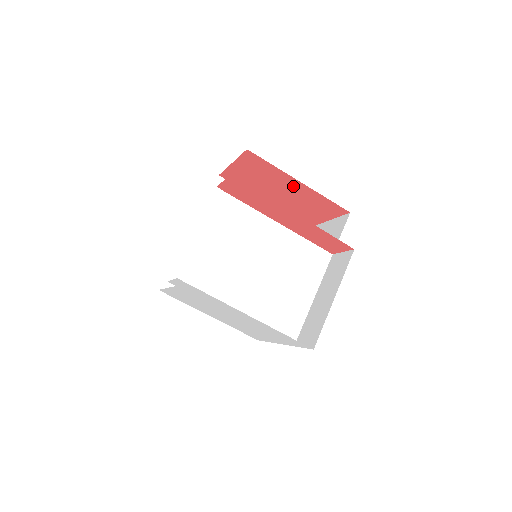
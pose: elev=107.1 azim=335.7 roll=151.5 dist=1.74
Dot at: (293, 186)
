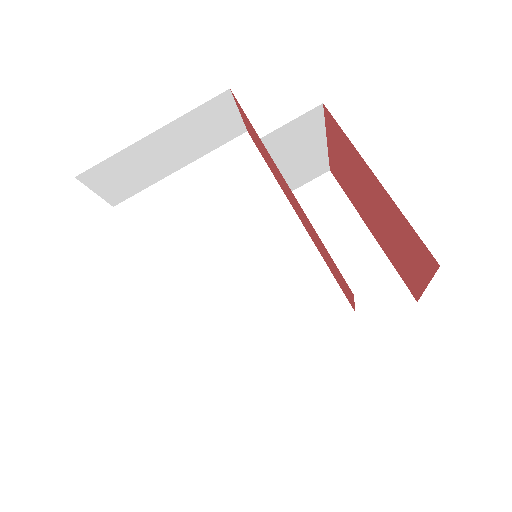
Dot at: (375, 189)
